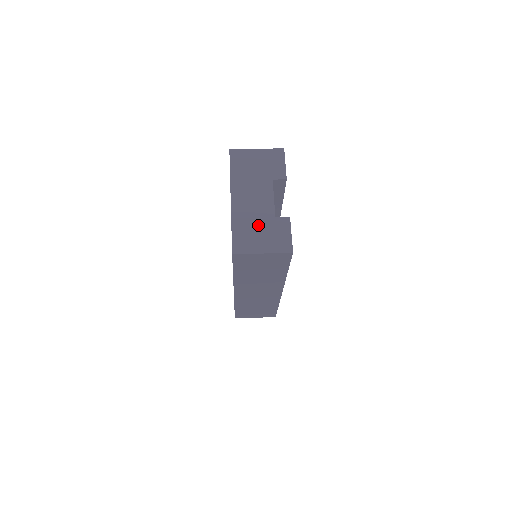
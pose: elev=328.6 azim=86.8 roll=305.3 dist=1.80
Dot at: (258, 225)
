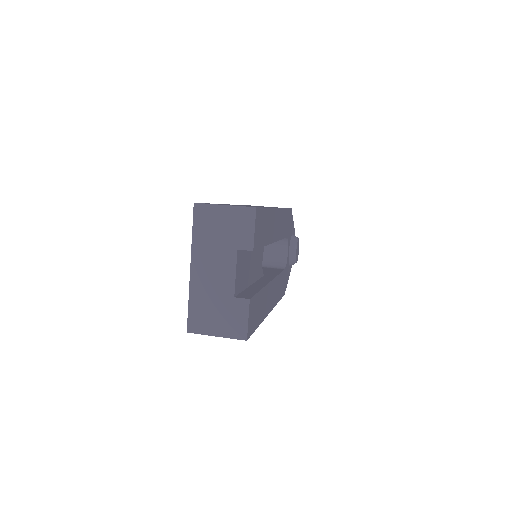
Dot at: (215, 304)
